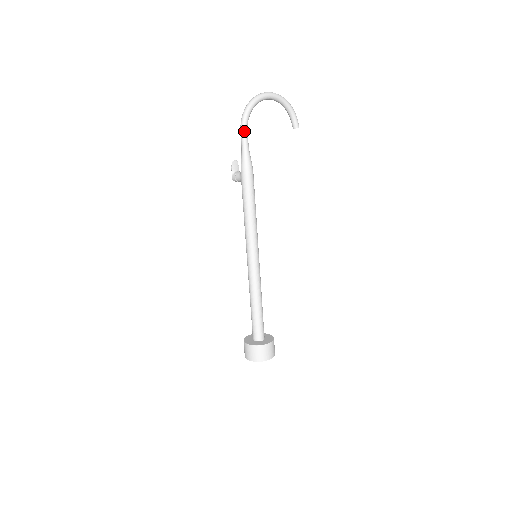
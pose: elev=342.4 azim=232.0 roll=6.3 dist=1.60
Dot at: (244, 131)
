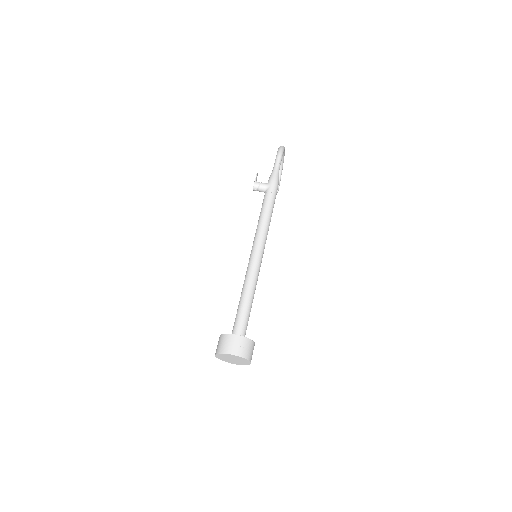
Dot at: (281, 158)
